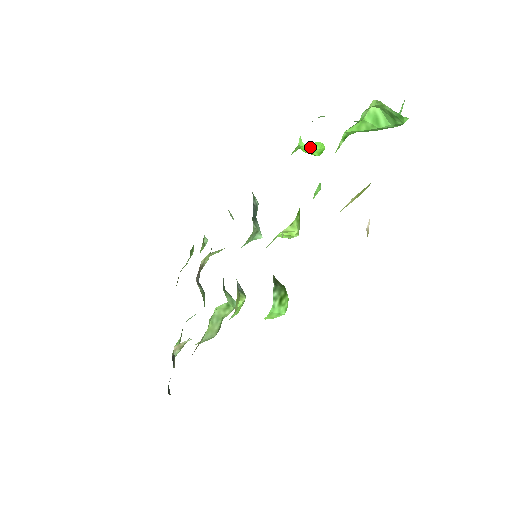
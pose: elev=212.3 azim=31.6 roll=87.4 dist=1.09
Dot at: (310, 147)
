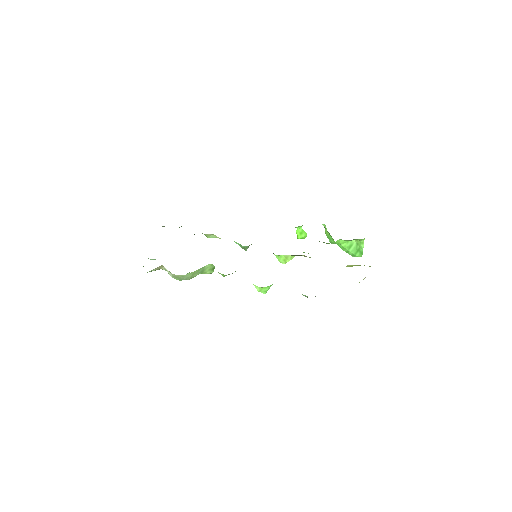
Dot at: (302, 232)
